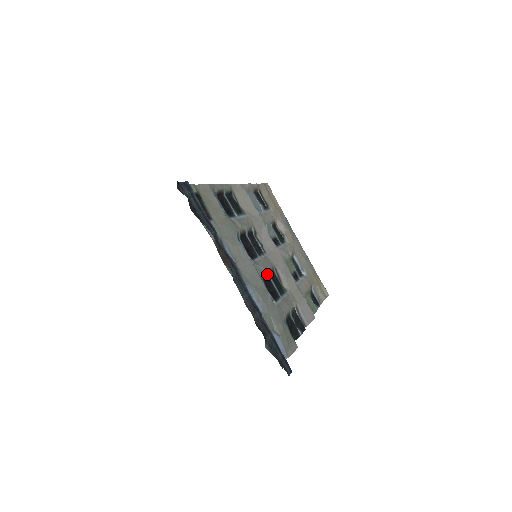
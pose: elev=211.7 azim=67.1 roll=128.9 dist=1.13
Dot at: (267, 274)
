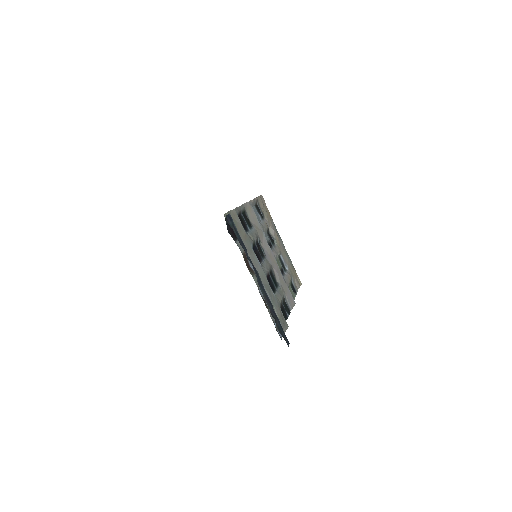
Dot at: occluded
